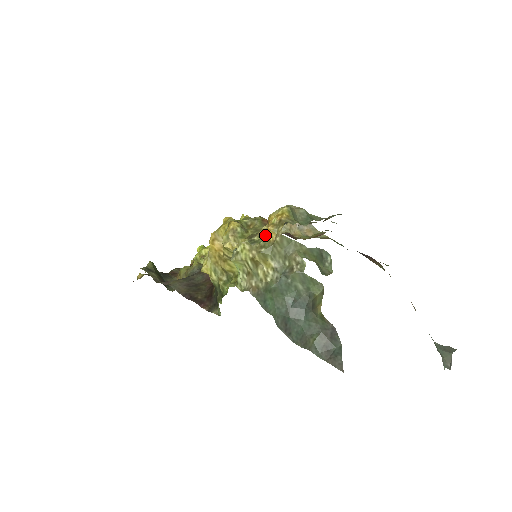
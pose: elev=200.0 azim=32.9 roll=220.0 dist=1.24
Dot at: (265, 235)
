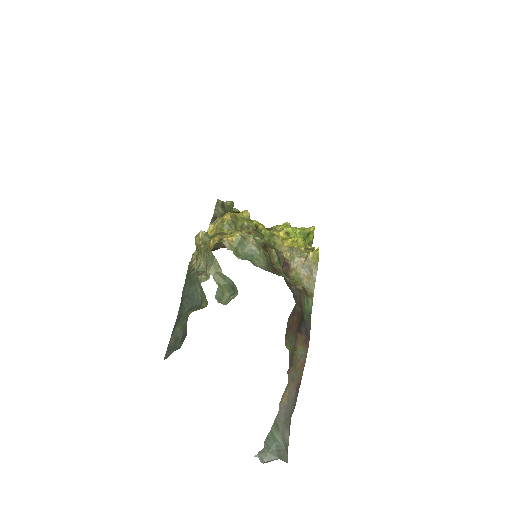
Dot at: occluded
